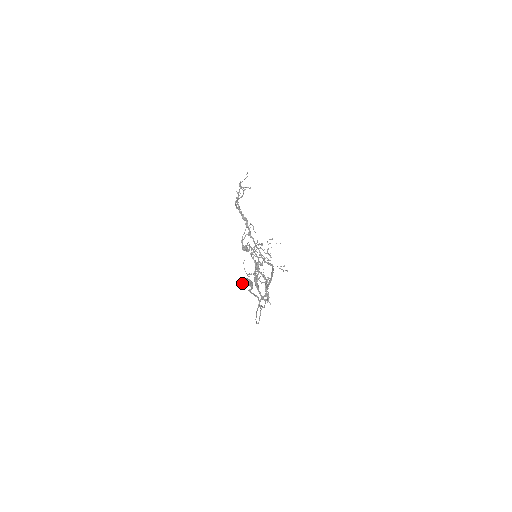
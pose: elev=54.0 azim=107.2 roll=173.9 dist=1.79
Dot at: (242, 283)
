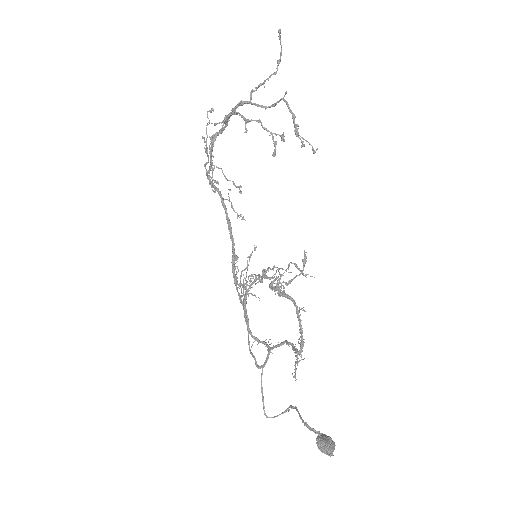
Dot at: (328, 455)
